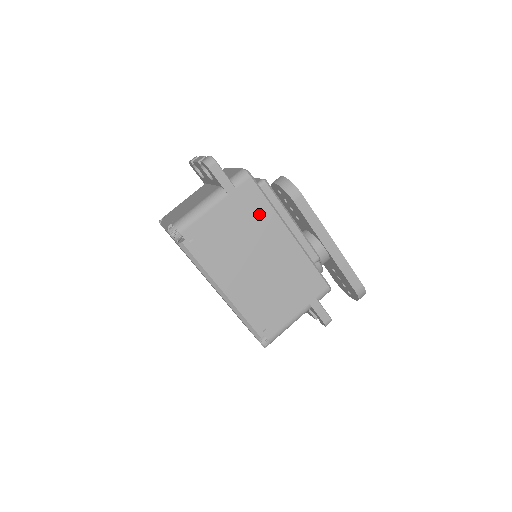
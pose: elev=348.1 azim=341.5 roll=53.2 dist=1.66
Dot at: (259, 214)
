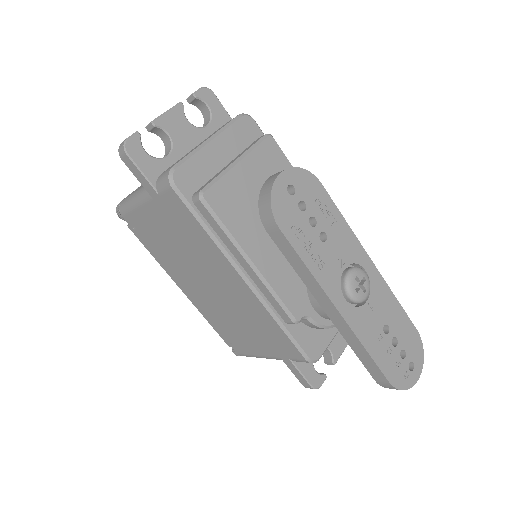
Dot at: (196, 237)
